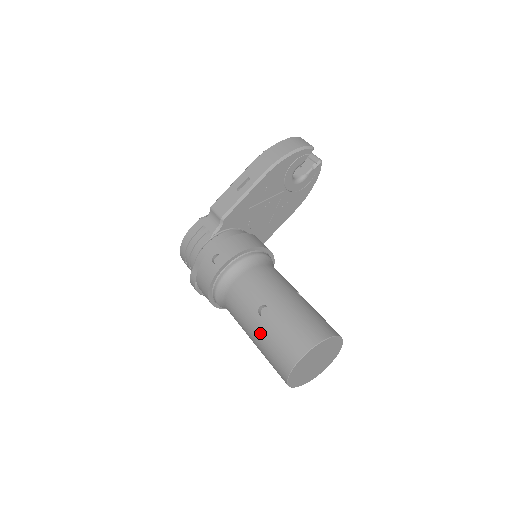
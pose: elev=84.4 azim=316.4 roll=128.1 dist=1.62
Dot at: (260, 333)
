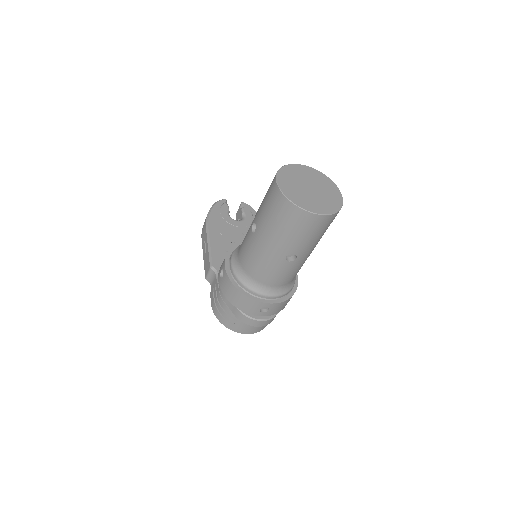
Dot at: (265, 233)
